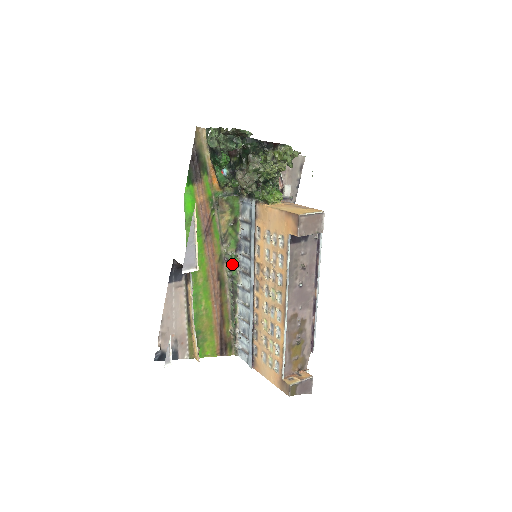
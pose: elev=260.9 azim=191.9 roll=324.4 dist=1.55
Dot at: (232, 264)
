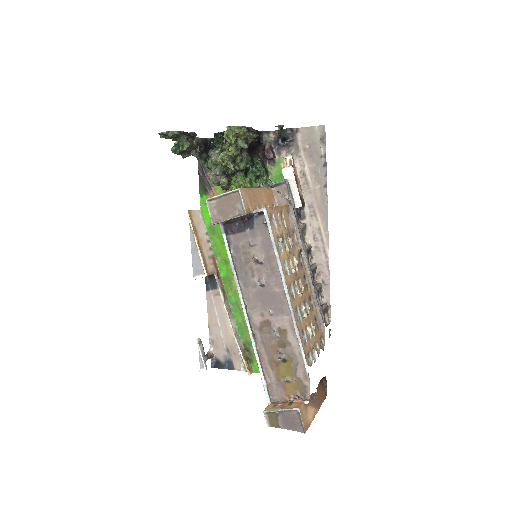
Dot at: occluded
